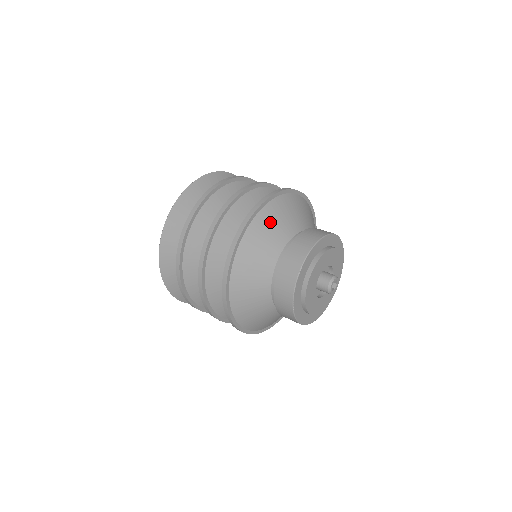
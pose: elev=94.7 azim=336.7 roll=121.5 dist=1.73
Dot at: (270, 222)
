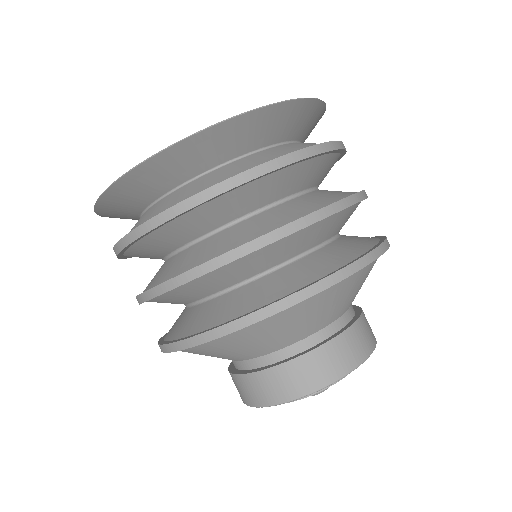
Dot at: (321, 305)
